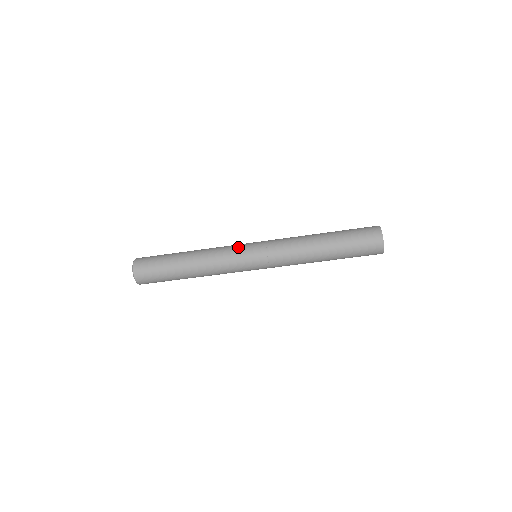
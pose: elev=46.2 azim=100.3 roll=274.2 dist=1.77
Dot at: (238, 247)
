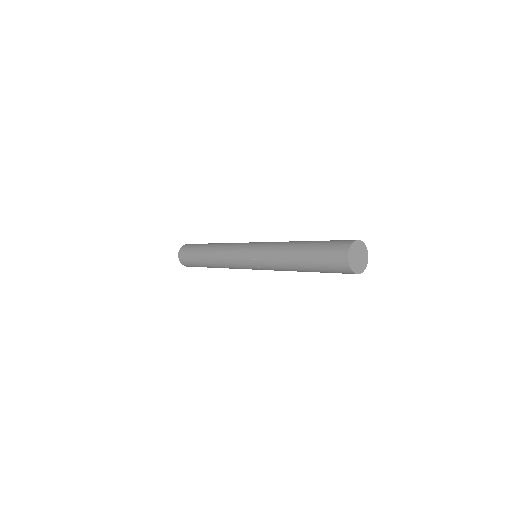
Dot at: (238, 247)
